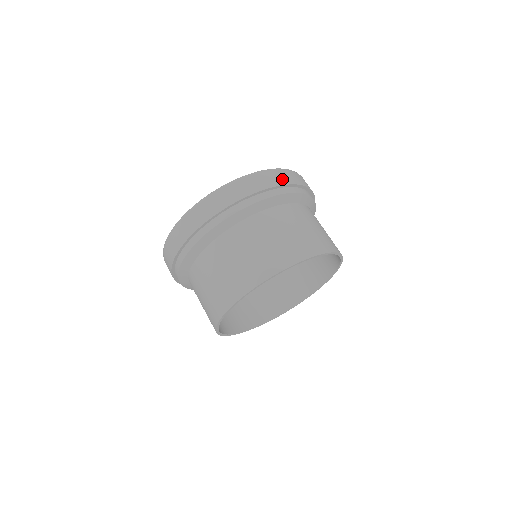
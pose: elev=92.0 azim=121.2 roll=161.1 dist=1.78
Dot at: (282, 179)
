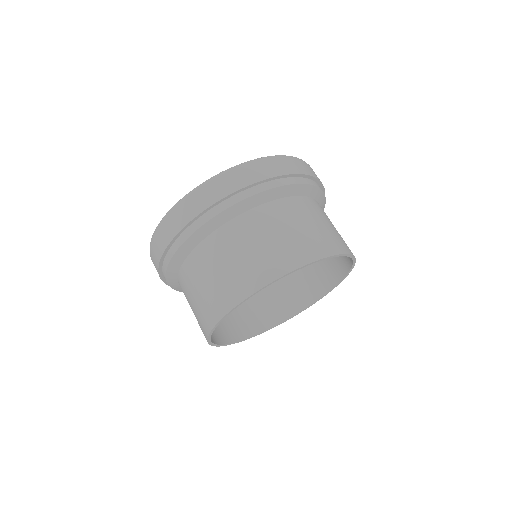
Dot at: (191, 211)
